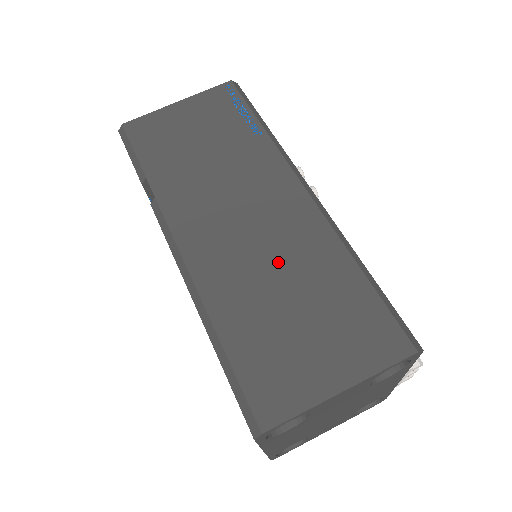
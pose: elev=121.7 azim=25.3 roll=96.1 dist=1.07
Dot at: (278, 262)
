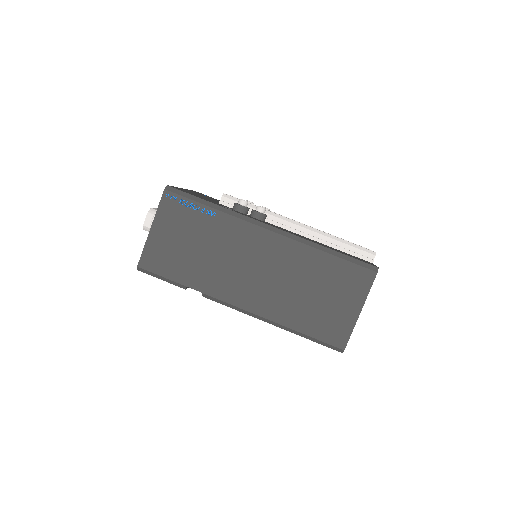
Dot at: (290, 279)
